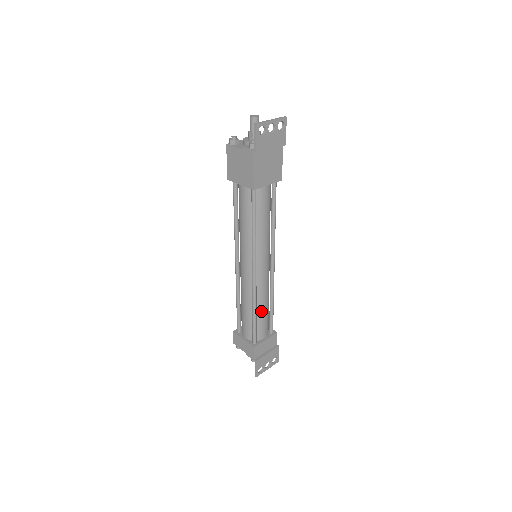
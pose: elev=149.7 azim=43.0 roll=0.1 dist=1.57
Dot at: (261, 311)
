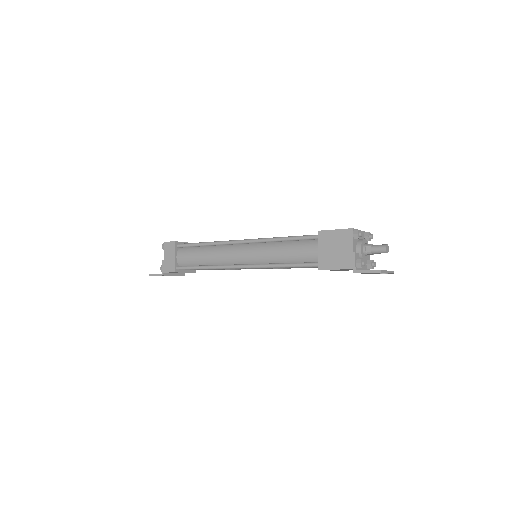
Dot at: (209, 269)
